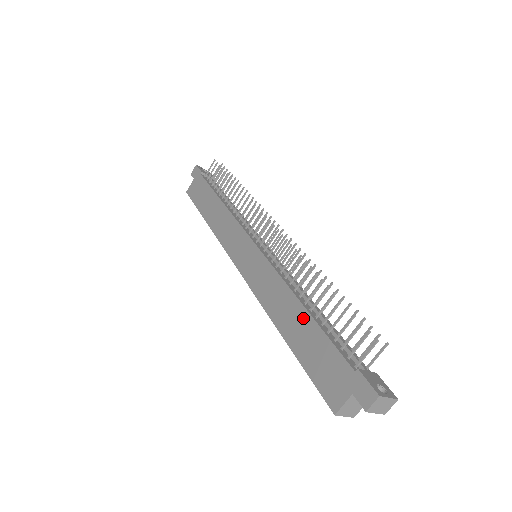
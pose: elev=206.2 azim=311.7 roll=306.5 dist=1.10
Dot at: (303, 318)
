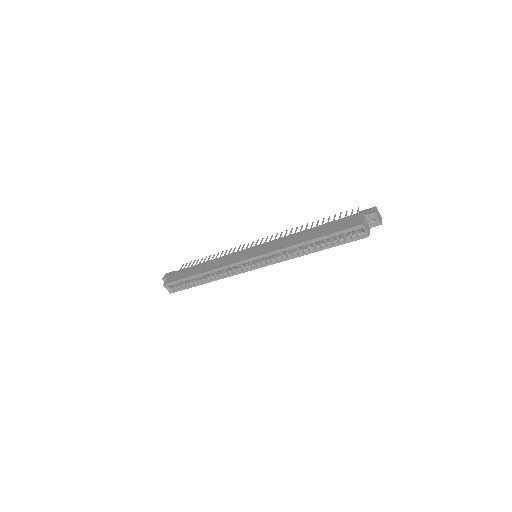
Dot at: (315, 229)
